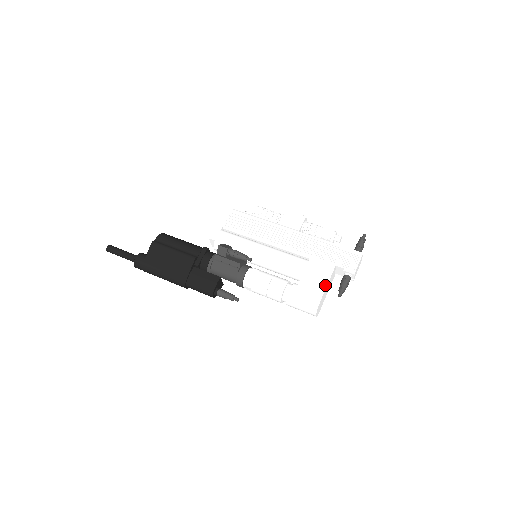
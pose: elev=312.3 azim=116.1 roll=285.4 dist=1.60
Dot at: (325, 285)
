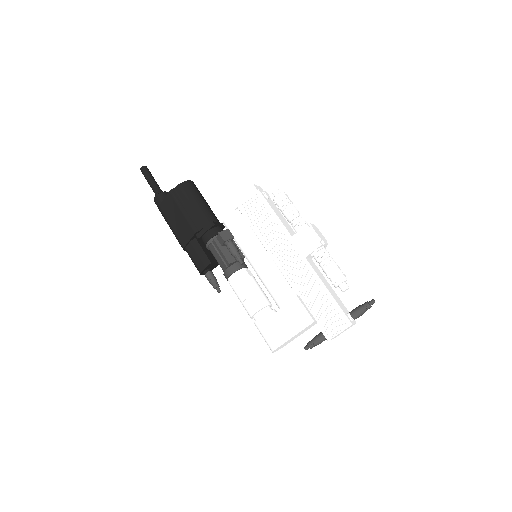
Dot at: (291, 335)
